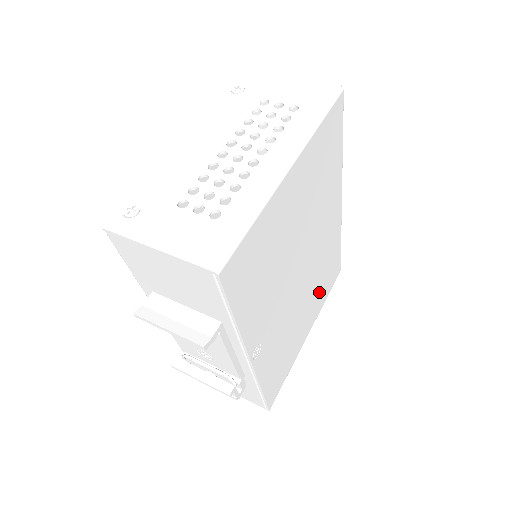
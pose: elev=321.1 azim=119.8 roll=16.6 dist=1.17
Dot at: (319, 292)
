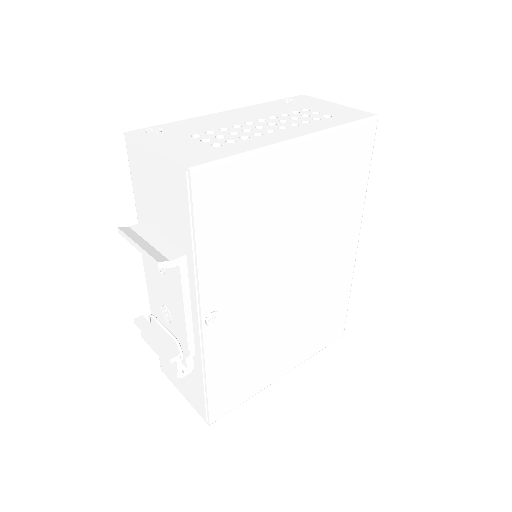
Dot at: (309, 332)
